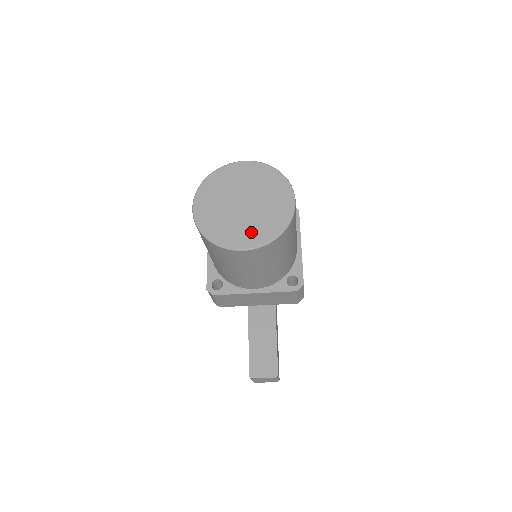
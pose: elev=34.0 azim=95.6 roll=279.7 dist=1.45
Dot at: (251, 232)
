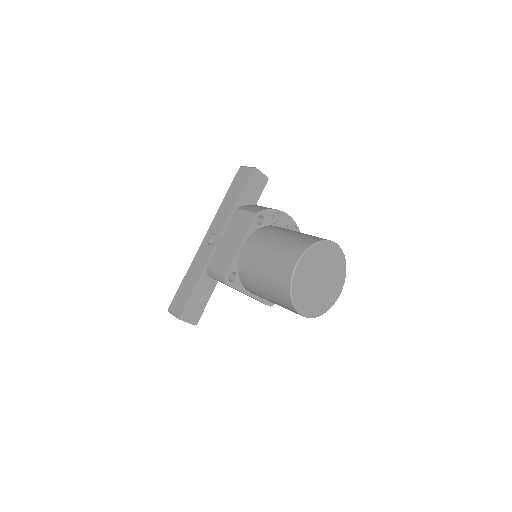
Dot at: (313, 305)
